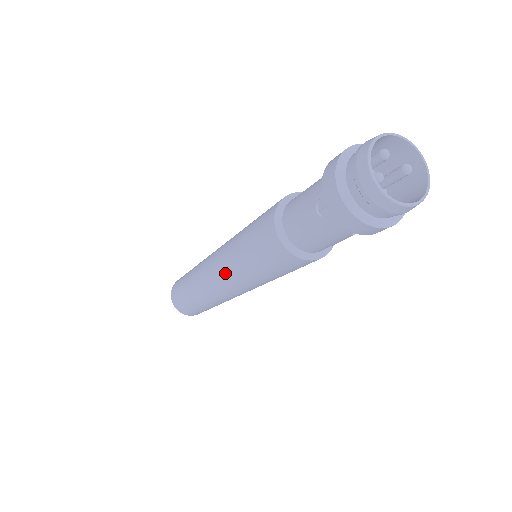
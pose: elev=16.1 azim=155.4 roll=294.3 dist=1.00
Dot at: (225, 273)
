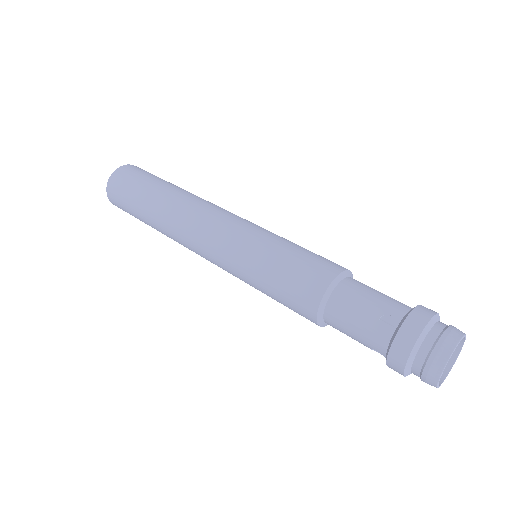
Dot at: occluded
